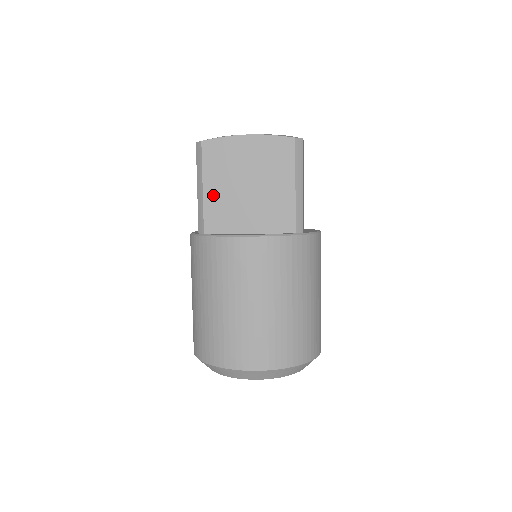
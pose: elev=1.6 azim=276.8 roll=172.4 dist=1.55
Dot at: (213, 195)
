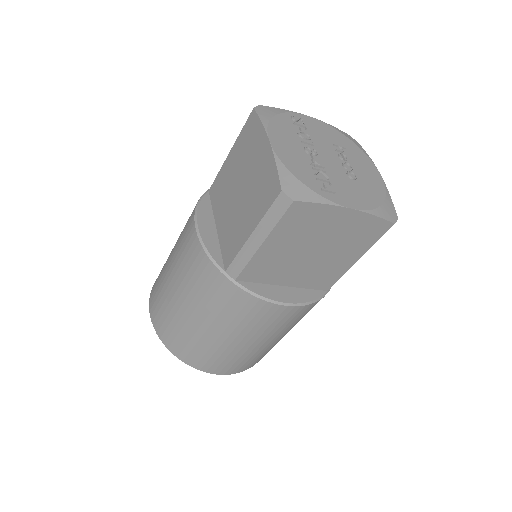
Dot at: (269, 252)
